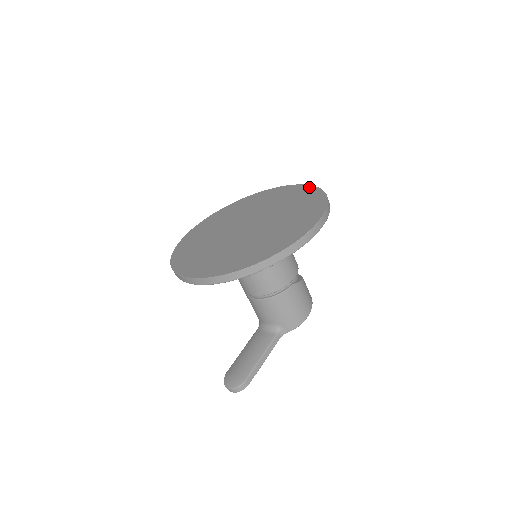
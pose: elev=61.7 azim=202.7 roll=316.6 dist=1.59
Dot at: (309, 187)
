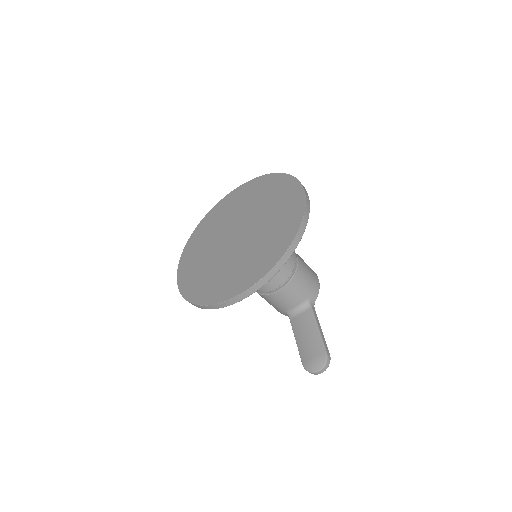
Dot at: (250, 182)
